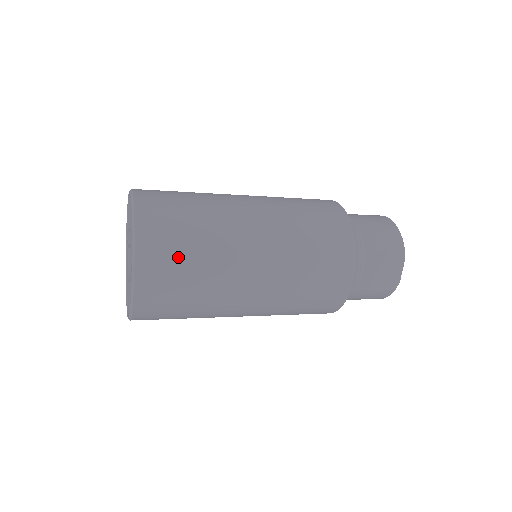
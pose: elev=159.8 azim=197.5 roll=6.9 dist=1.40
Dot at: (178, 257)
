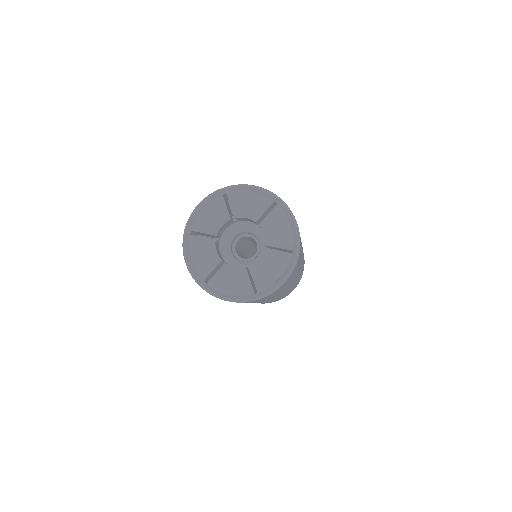
Dot at: occluded
